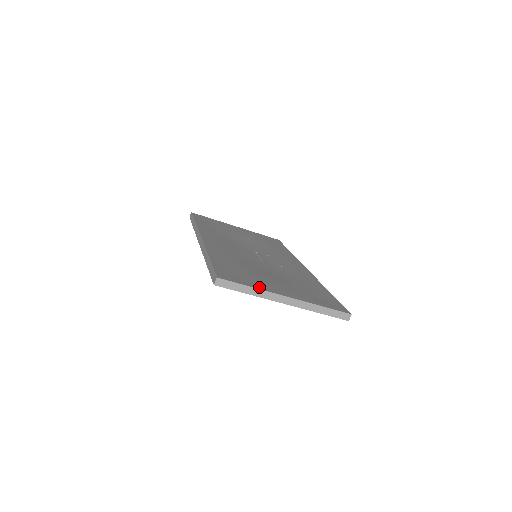
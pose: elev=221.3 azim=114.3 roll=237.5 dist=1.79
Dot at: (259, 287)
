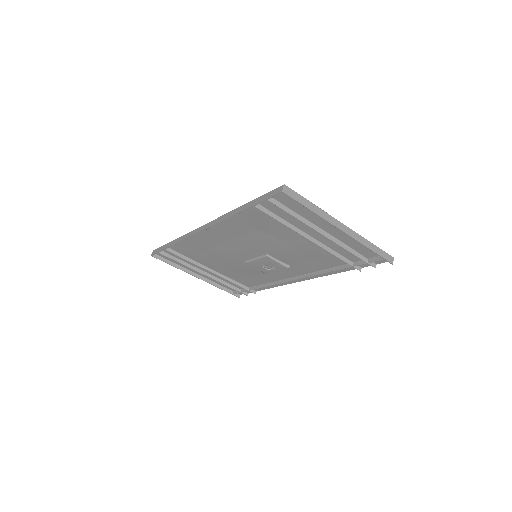
Dot at: occluded
